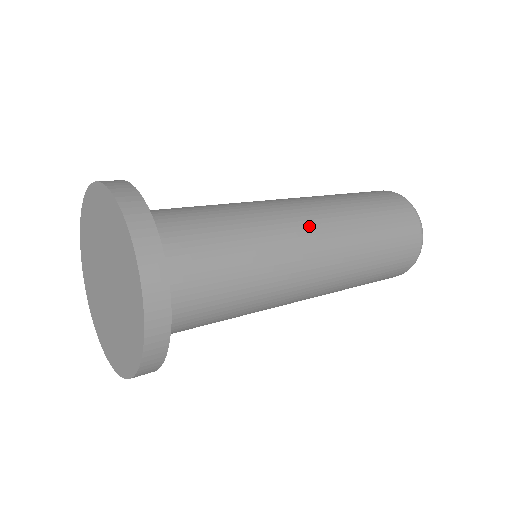
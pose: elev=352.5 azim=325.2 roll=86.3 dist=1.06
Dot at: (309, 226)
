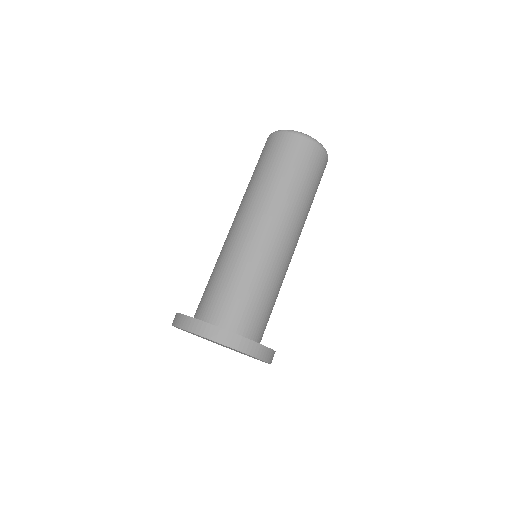
Dot at: (272, 231)
